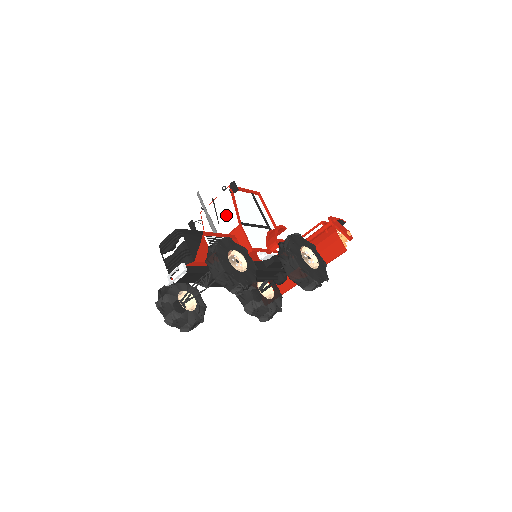
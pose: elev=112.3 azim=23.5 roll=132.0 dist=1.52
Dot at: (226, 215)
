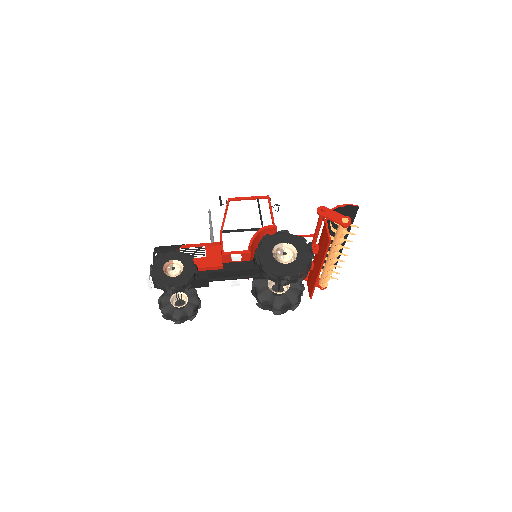
Dot at: occluded
